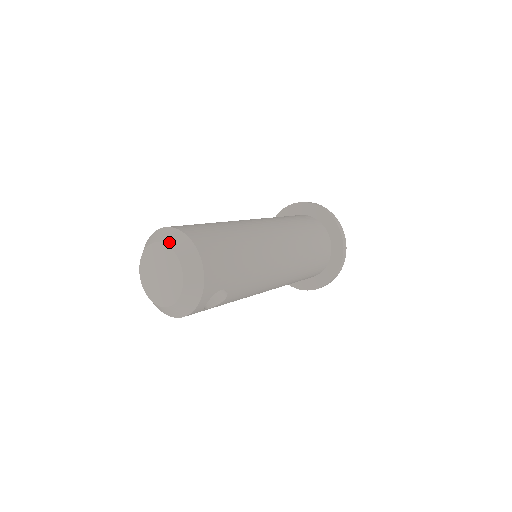
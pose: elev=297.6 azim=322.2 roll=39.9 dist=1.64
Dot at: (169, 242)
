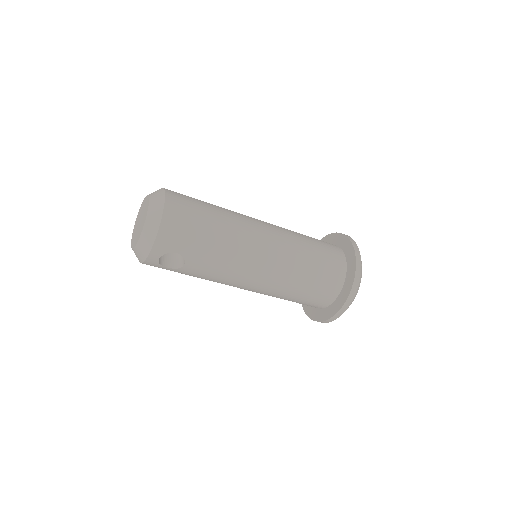
Dot at: (152, 197)
